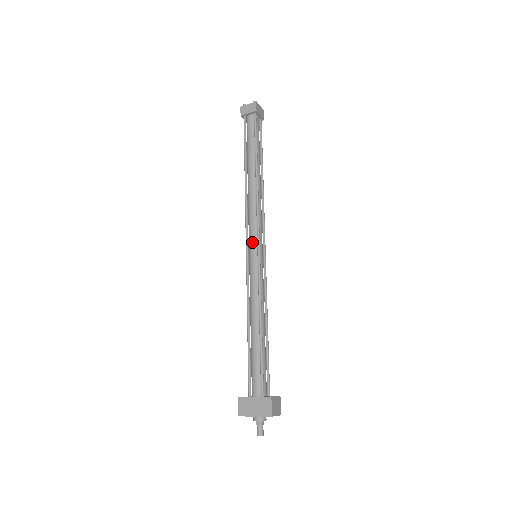
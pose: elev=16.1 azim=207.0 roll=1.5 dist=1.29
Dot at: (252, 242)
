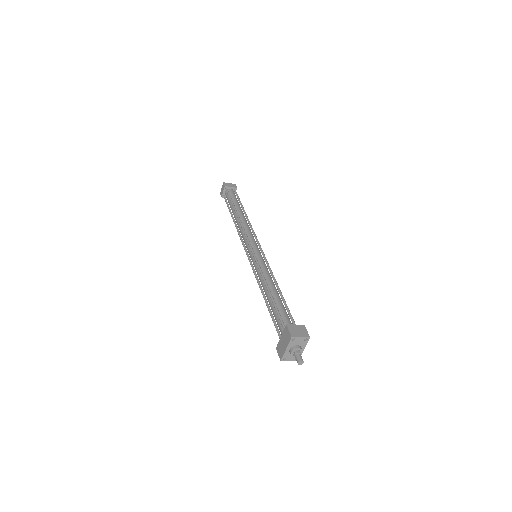
Dot at: (248, 250)
